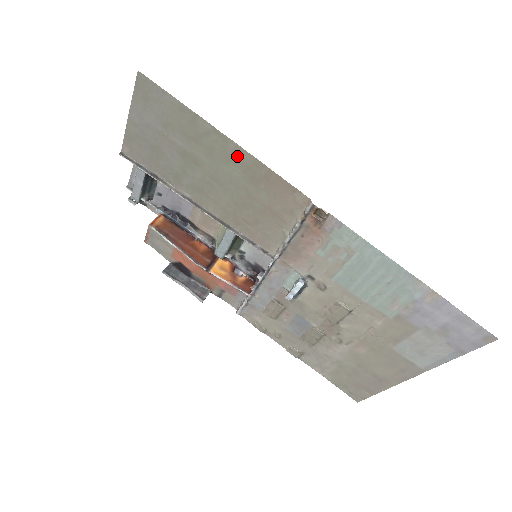
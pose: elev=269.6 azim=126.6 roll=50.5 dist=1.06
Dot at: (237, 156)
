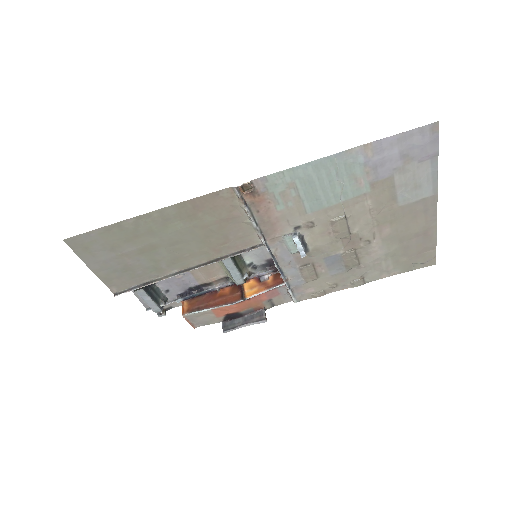
Dot at: (166, 216)
